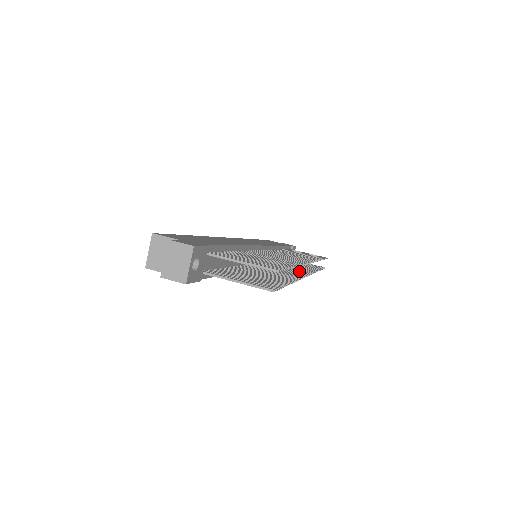
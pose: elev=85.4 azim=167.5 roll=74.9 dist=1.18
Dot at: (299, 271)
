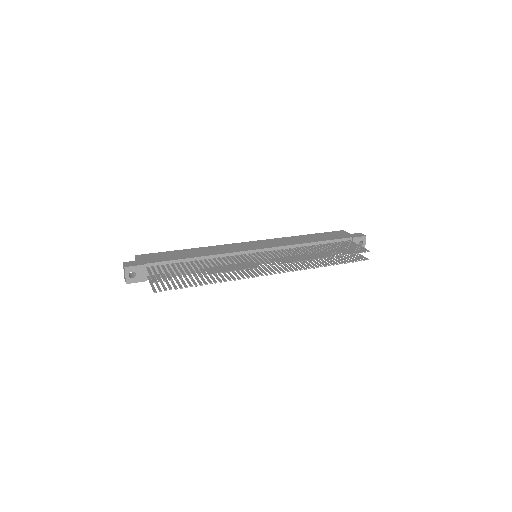
Dot at: (276, 270)
